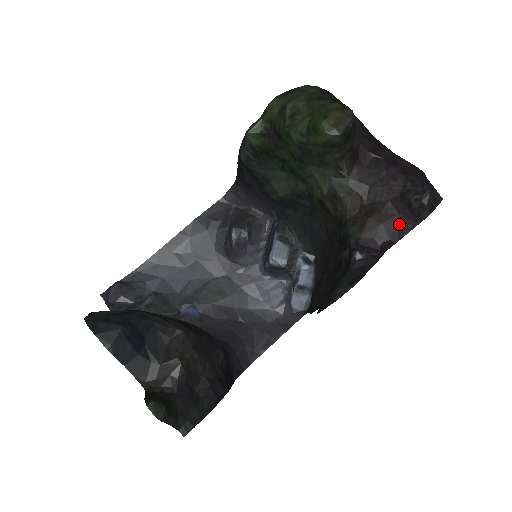
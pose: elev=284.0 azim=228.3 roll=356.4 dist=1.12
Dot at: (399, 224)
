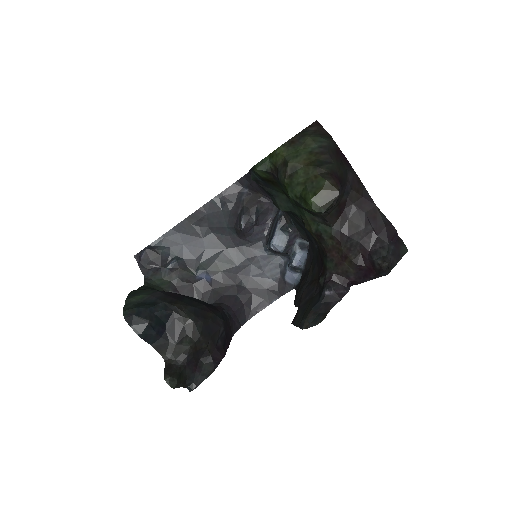
Dot at: (364, 273)
